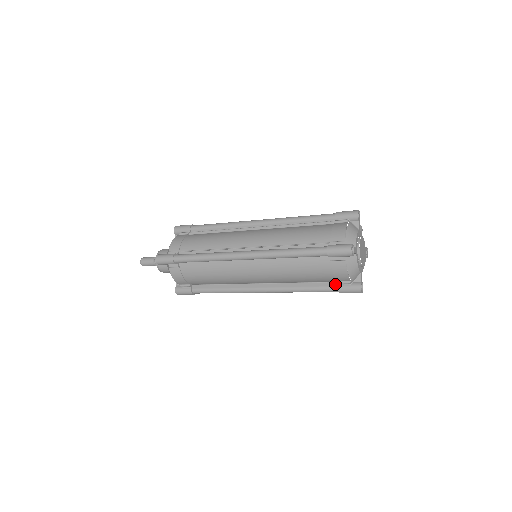
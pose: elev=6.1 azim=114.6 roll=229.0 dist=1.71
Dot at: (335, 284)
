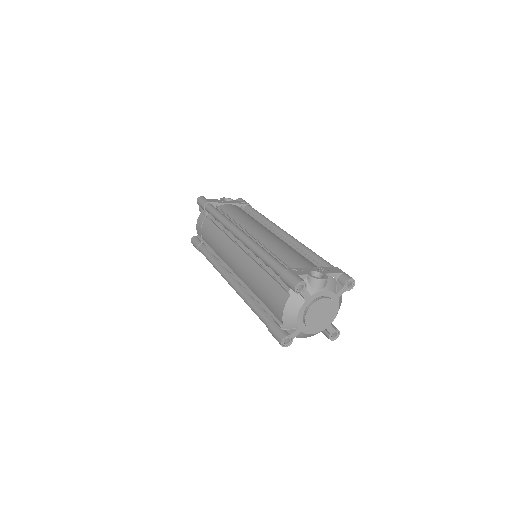
Dot at: occluded
